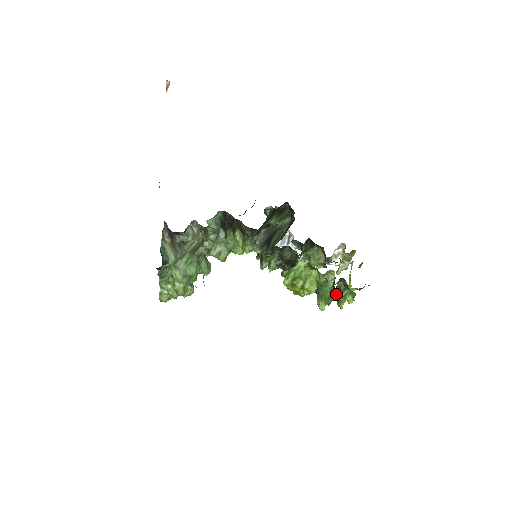
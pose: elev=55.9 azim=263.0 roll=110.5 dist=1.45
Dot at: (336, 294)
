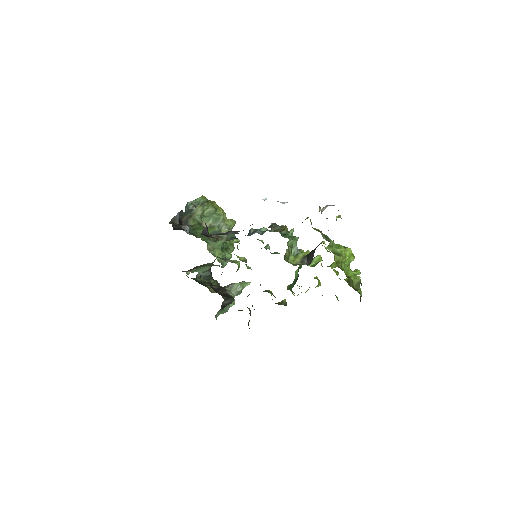
Dot at: occluded
